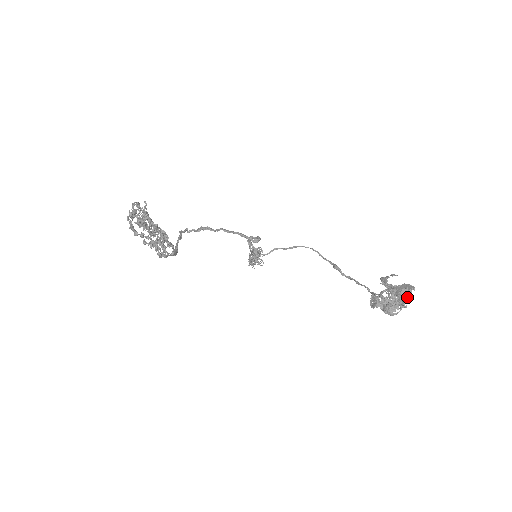
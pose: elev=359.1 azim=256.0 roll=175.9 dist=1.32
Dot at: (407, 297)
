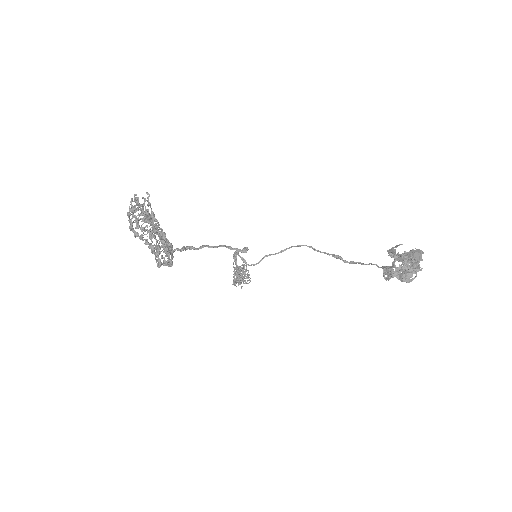
Dot at: (420, 260)
